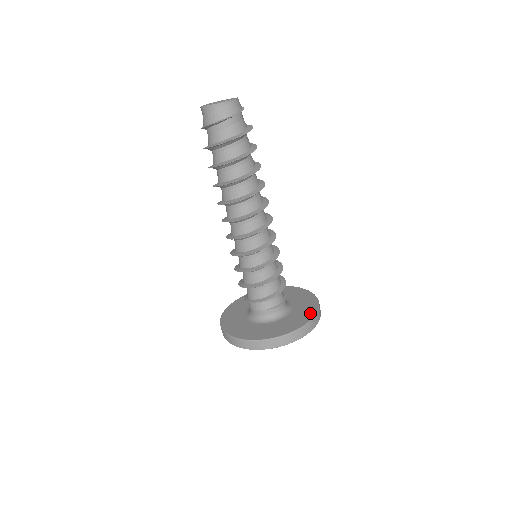
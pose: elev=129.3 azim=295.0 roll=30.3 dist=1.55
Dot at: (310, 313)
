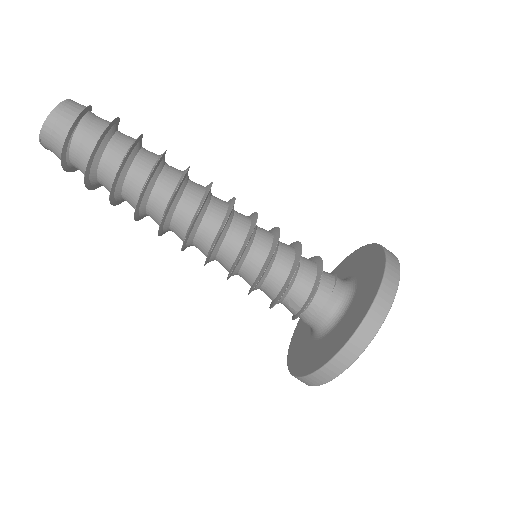
Dot at: (368, 250)
